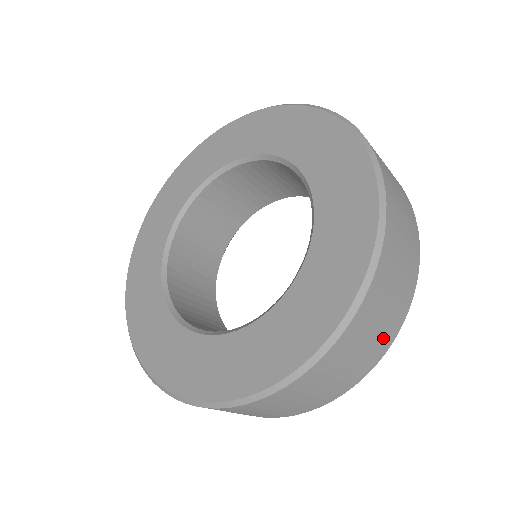
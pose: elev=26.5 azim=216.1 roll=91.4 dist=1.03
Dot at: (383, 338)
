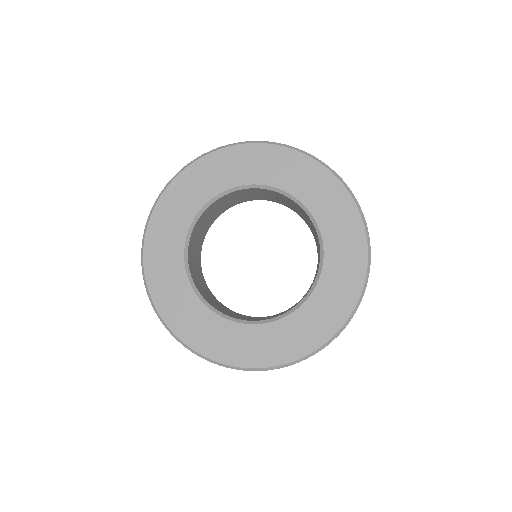
Dot at: occluded
